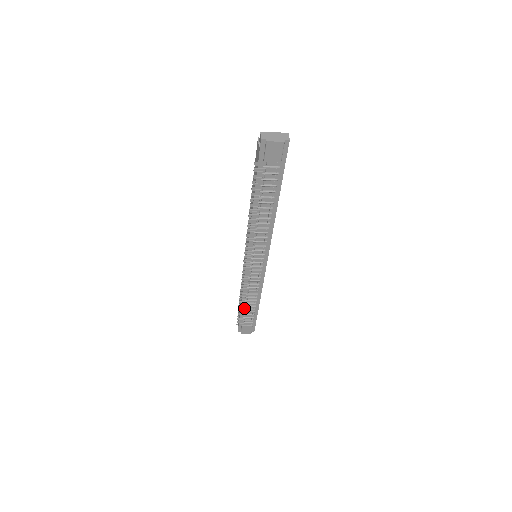
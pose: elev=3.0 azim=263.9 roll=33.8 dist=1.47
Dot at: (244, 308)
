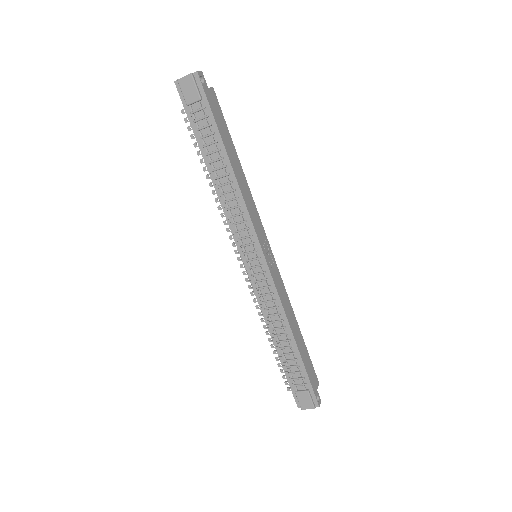
Dot at: (280, 352)
